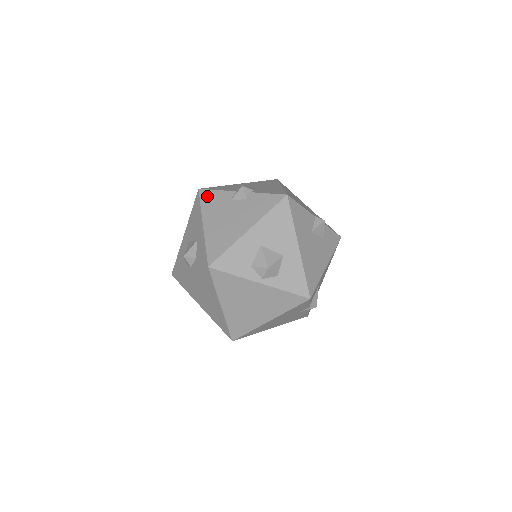
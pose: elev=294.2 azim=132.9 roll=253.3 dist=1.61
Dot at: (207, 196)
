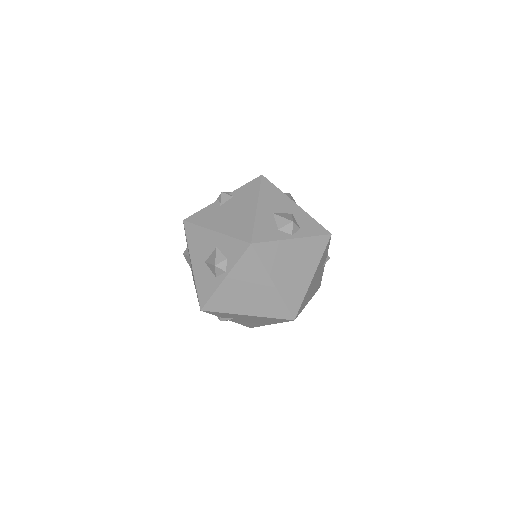
Dot at: (196, 218)
